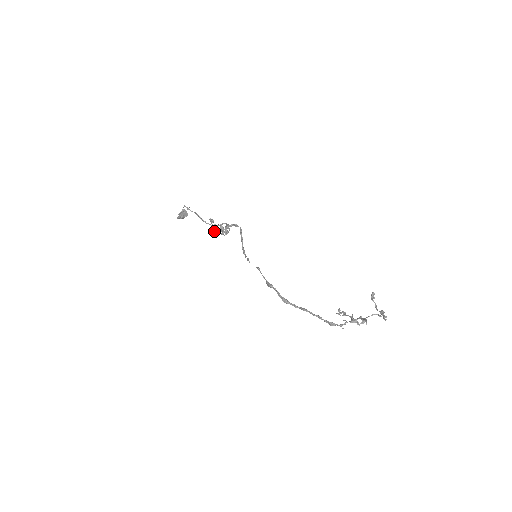
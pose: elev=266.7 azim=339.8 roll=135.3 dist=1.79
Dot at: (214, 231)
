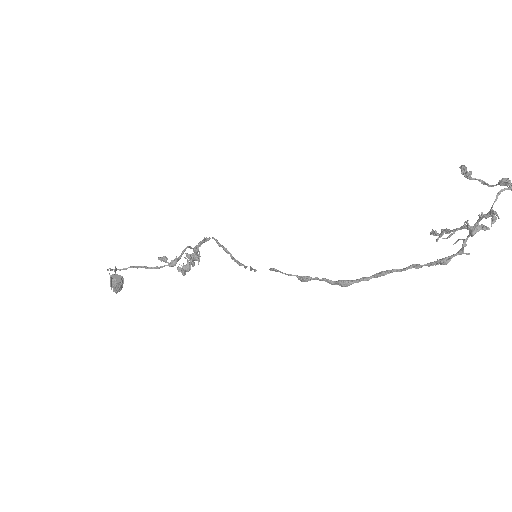
Dot at: (181, 269)
